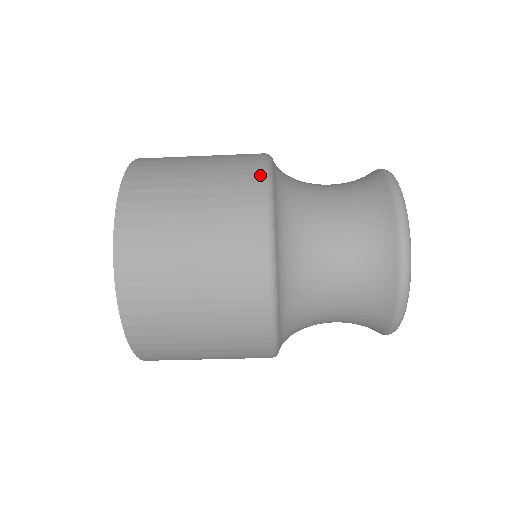
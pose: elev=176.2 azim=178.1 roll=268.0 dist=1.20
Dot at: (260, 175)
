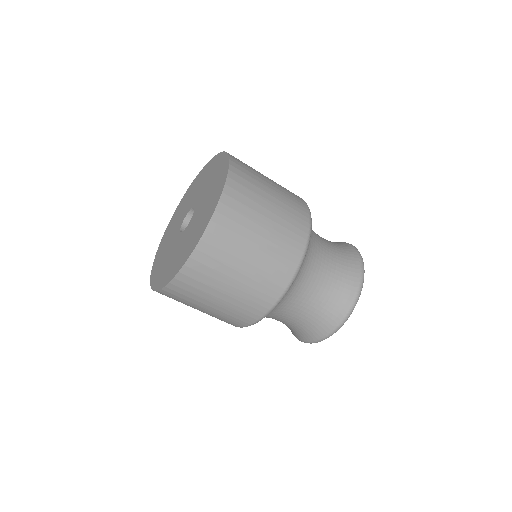
Dot at: (301, 198)
